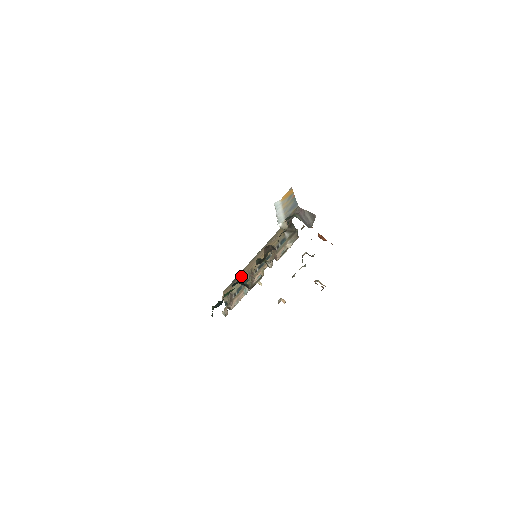
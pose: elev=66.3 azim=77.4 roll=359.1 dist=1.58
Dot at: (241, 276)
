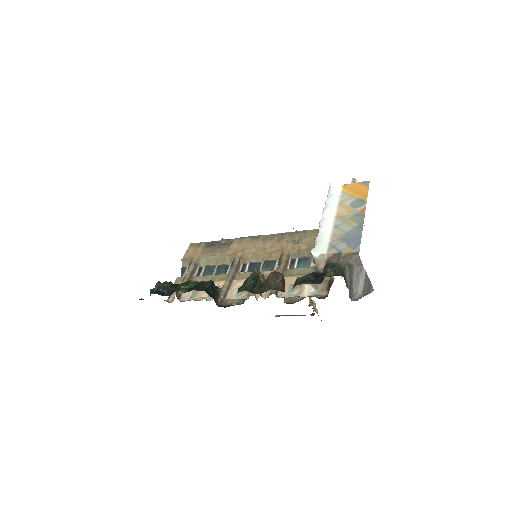
Dot at: (223, 250)
